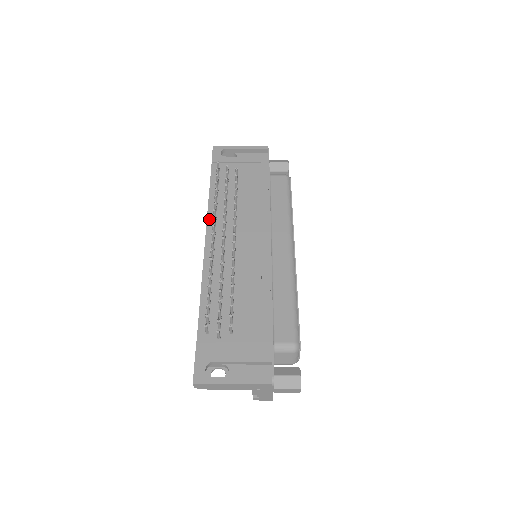
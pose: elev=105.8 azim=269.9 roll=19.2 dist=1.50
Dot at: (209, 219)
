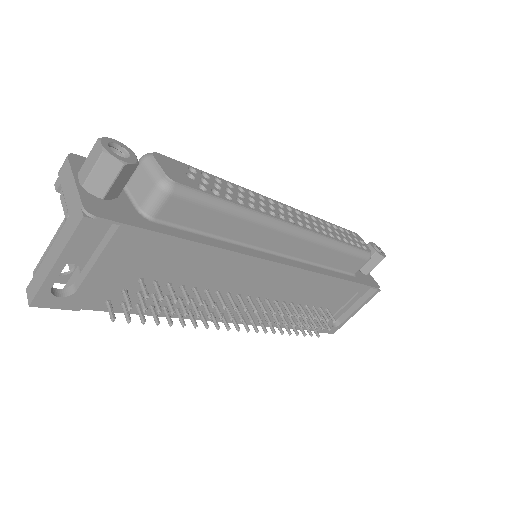
Dot at: (196, 318)
